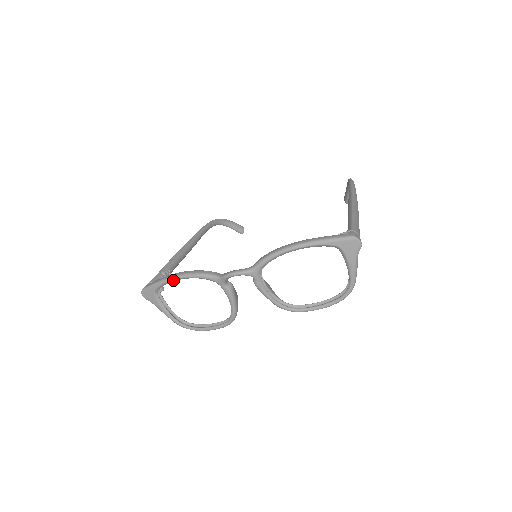
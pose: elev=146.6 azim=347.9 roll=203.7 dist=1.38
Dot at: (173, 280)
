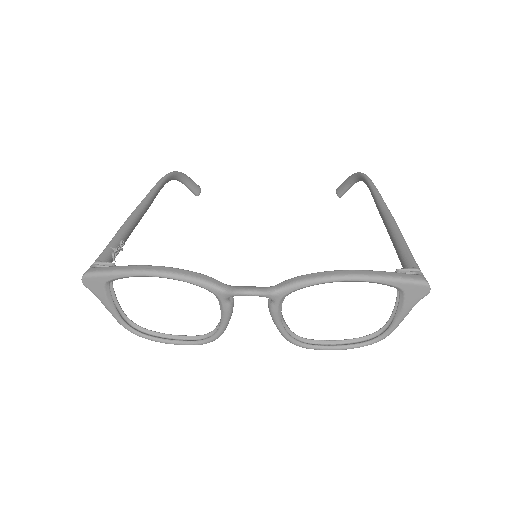
Dot at: (146, 276)
